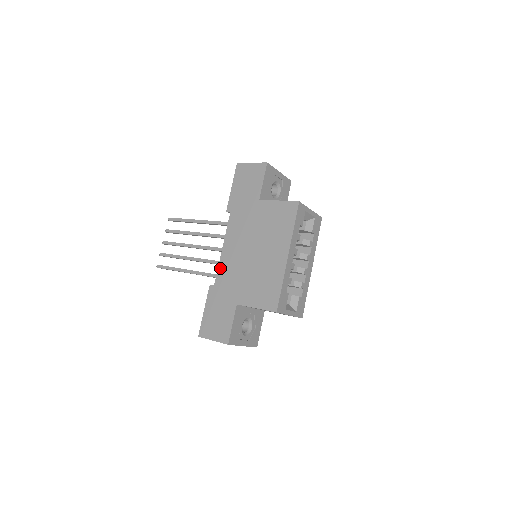
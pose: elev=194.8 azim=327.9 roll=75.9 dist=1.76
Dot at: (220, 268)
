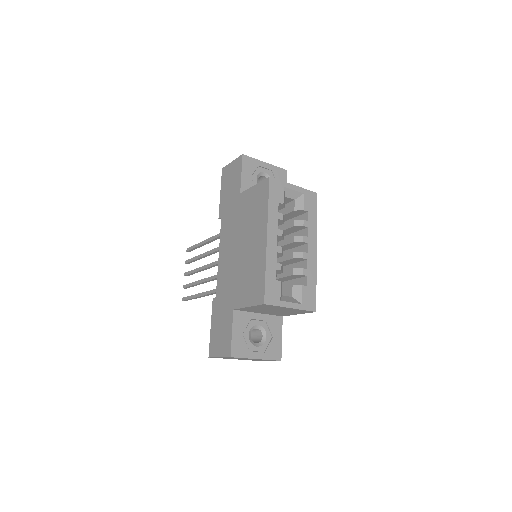
Dot at: (218, 277)
